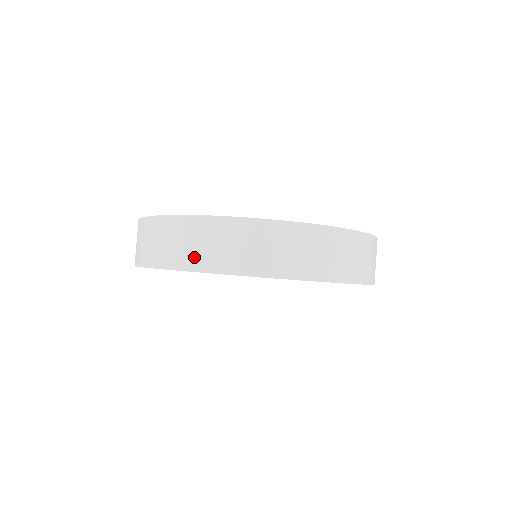
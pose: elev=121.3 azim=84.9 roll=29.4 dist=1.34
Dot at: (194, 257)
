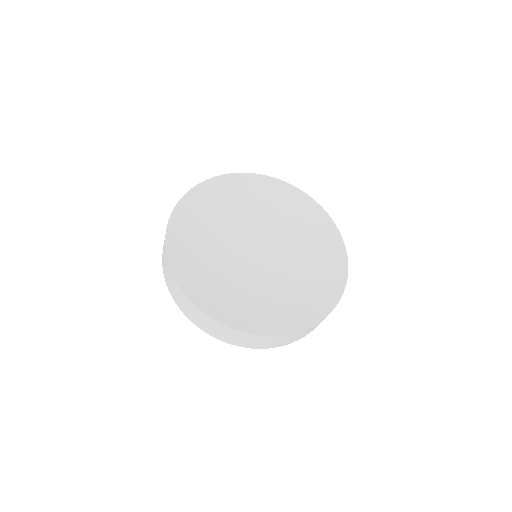
Dot at: (177, 300)
